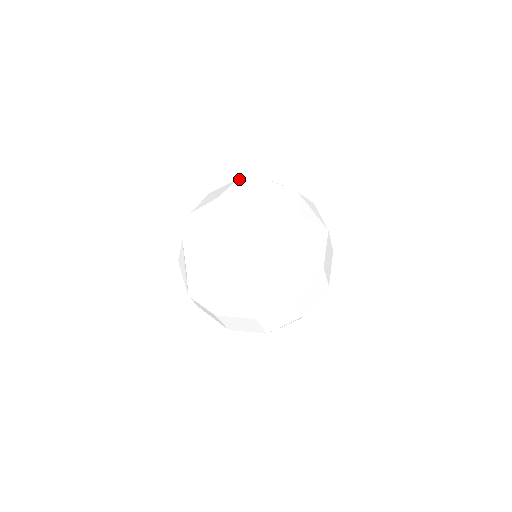
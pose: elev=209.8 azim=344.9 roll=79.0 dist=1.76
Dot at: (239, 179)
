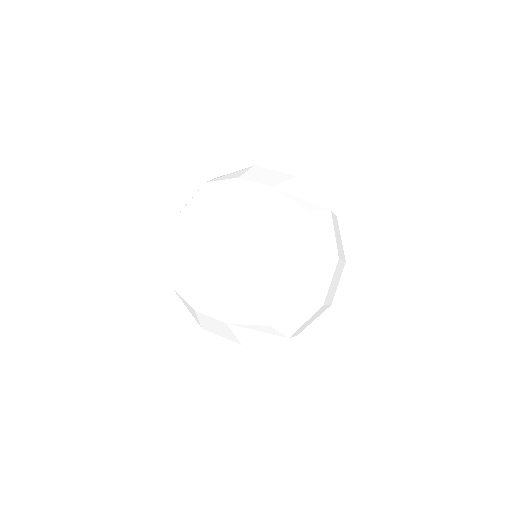
Dot at: (240, 178)
